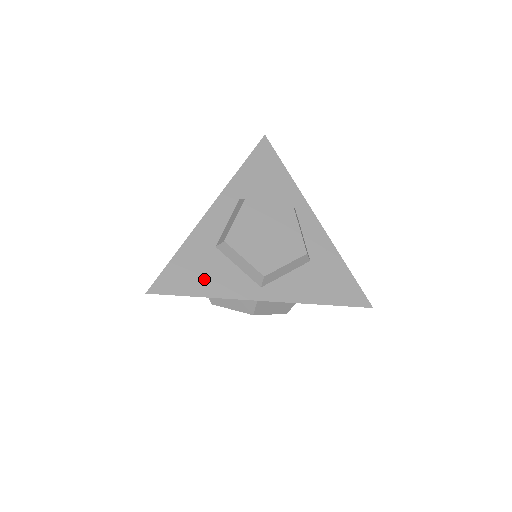
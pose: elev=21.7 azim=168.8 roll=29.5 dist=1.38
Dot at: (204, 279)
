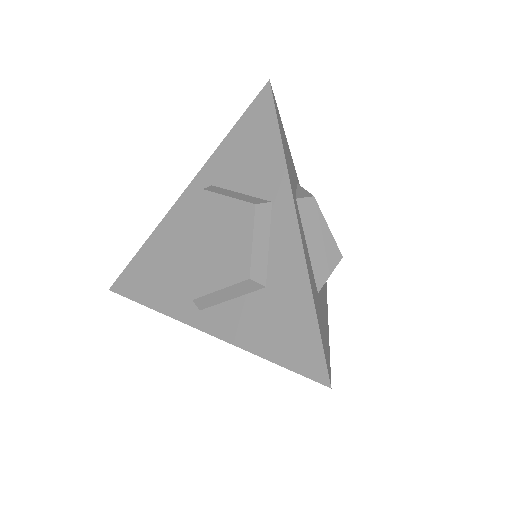
Dot at: (153, 286)
